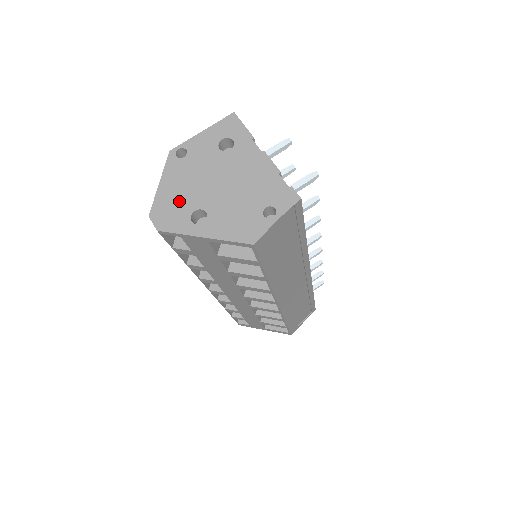
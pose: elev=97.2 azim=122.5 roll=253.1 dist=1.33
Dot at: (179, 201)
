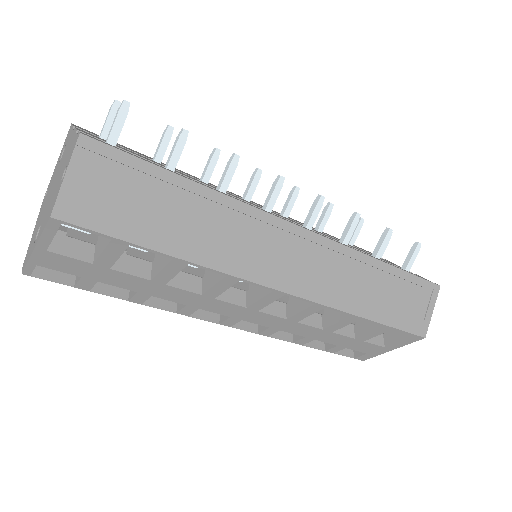
Dot at: (35, 233)
